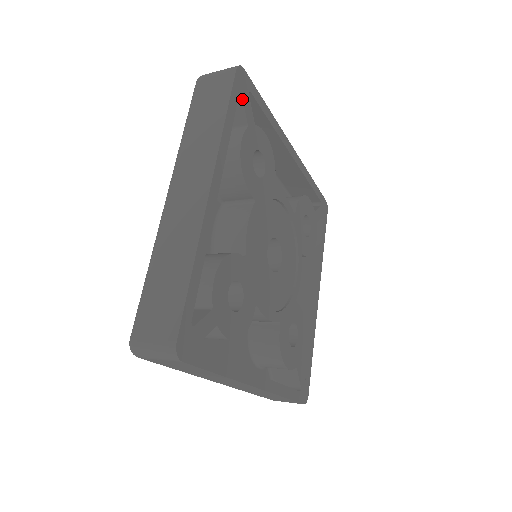
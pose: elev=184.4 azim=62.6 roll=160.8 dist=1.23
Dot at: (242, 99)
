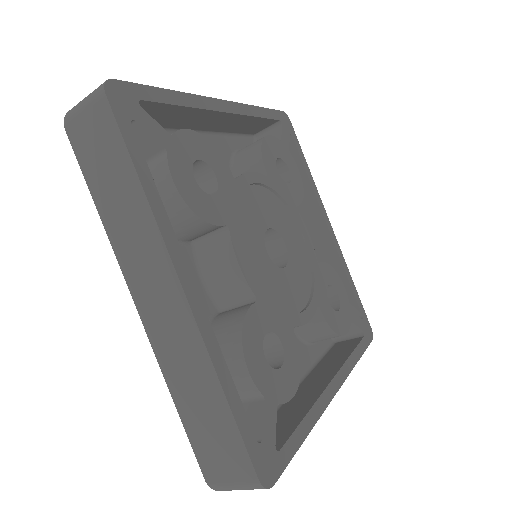
Dot at: (138, 124)
